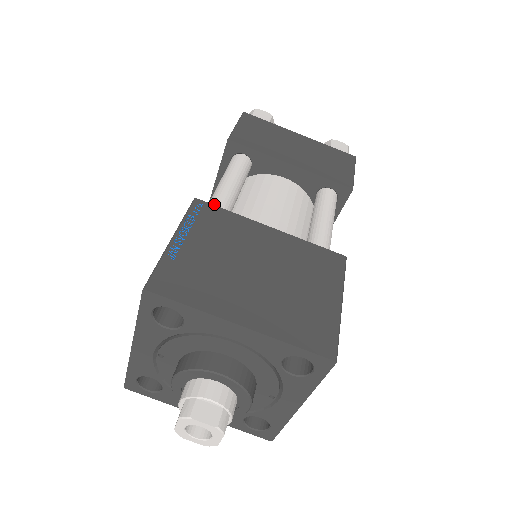
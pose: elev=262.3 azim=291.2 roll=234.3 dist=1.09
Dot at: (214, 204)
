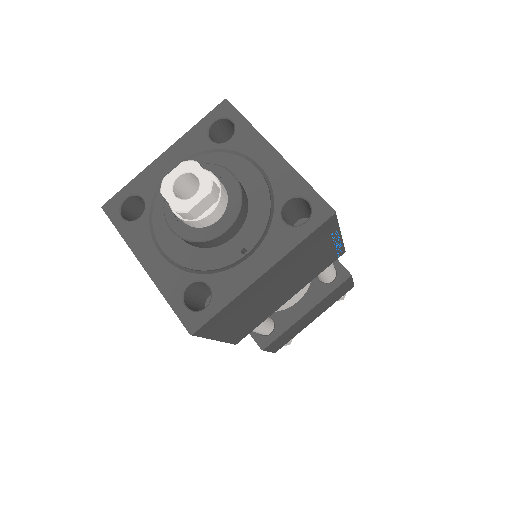
Dot at: occluded
